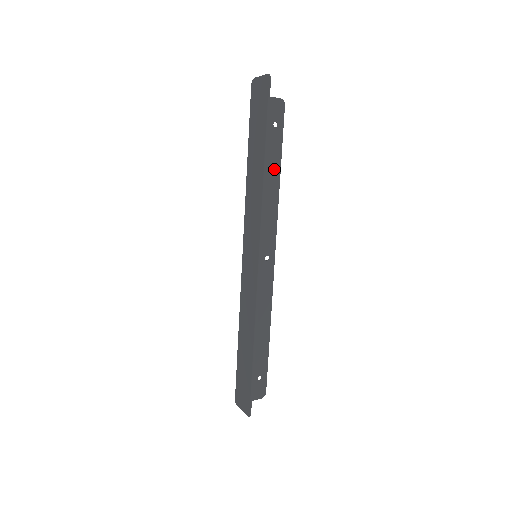
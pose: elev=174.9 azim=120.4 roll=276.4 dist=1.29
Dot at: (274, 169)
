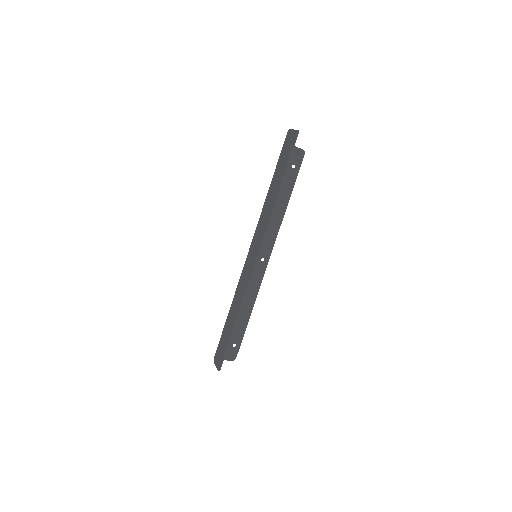
Dot at: (285, 197)
